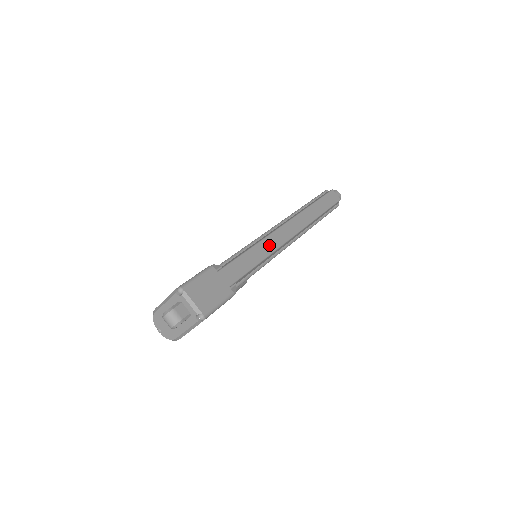
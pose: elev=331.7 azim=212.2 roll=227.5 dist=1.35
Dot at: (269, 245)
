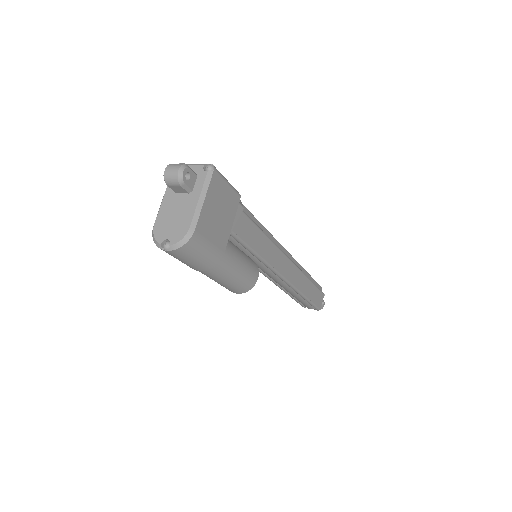
Dot at: occluded
